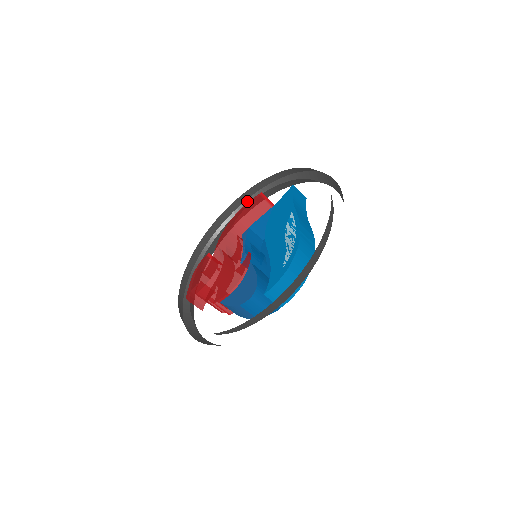
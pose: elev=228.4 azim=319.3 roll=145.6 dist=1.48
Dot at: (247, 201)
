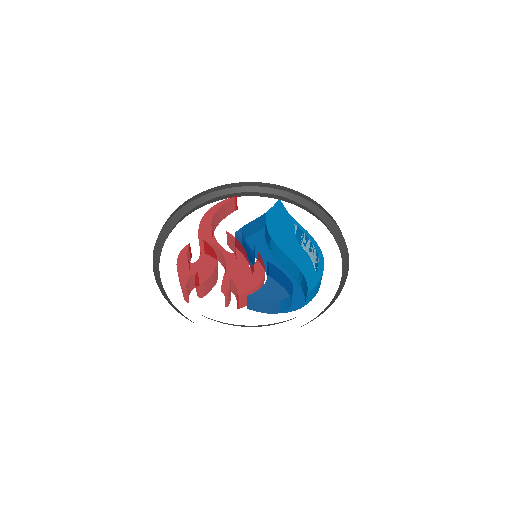
Dot at: (202, 197)
